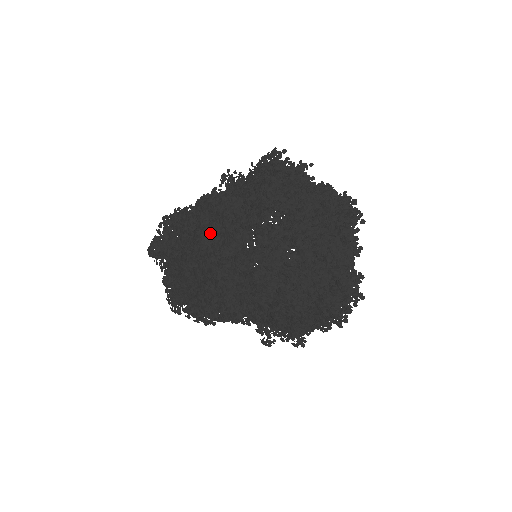
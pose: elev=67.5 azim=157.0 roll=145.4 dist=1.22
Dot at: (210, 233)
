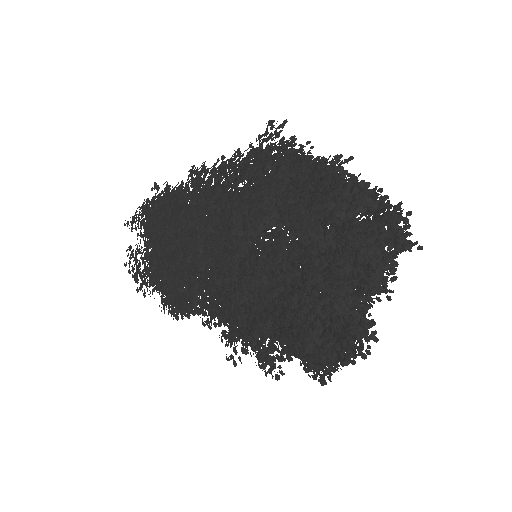
Dot at: (160, 193)
